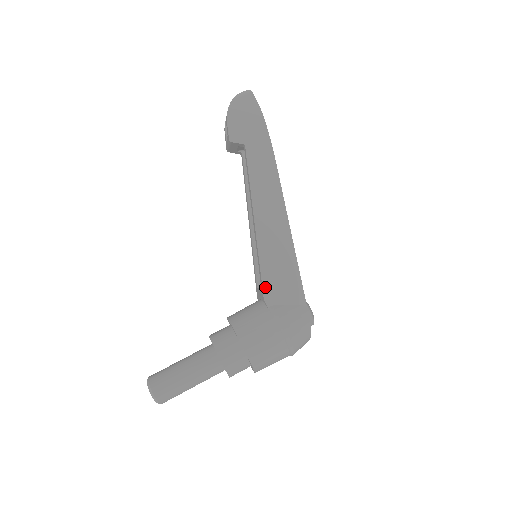
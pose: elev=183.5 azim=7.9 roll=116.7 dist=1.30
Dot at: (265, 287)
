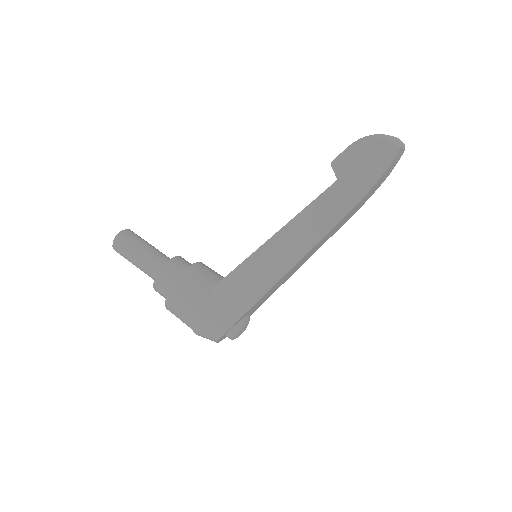
Dot at: (225, 281)
